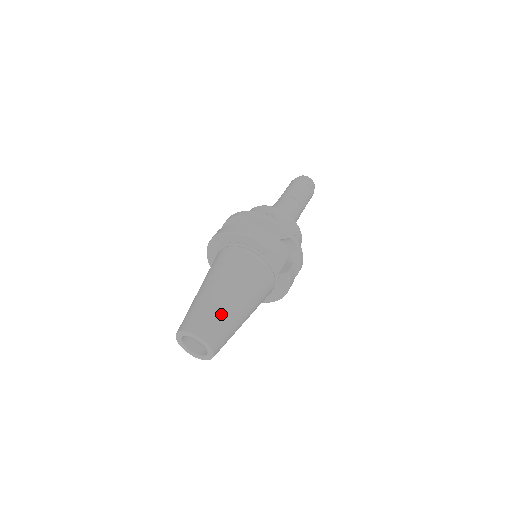
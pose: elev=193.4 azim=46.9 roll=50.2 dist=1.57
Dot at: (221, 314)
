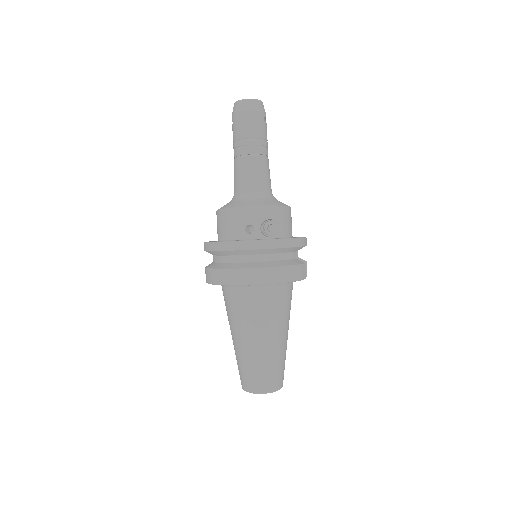
Dot at: (283, 360)
